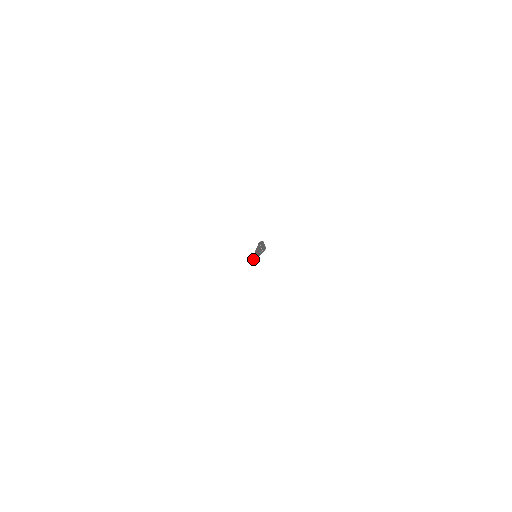
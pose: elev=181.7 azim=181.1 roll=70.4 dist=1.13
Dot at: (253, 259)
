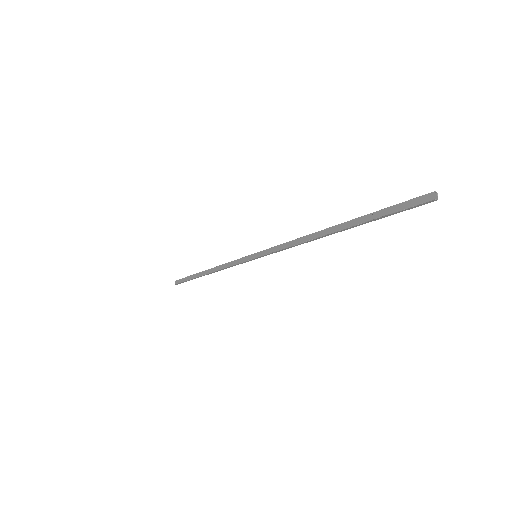
Dot at: (203, 273)
